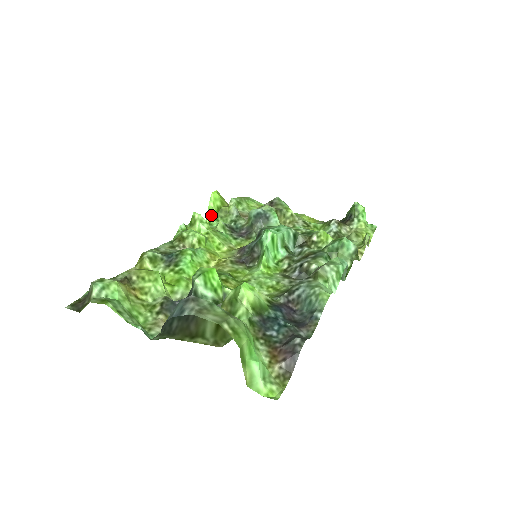
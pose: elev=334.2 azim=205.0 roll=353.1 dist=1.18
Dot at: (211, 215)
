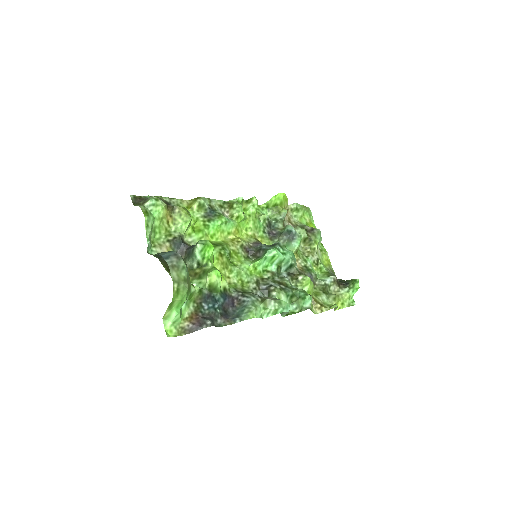
Dot at: (268, 204)
